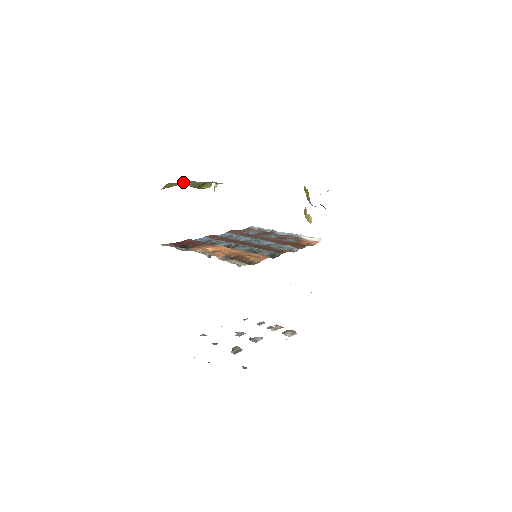
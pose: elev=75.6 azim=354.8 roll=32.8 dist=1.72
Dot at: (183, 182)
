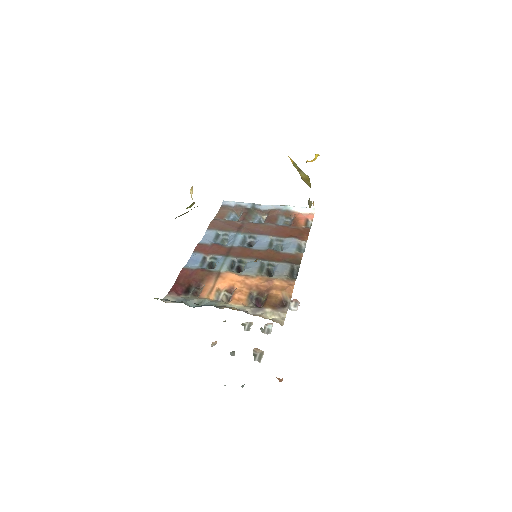
Dot at: occluded
